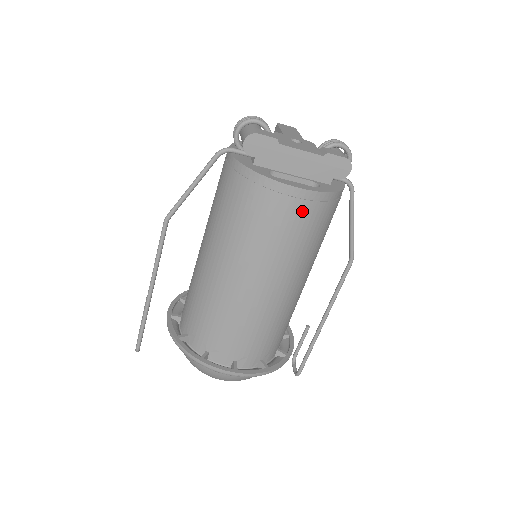
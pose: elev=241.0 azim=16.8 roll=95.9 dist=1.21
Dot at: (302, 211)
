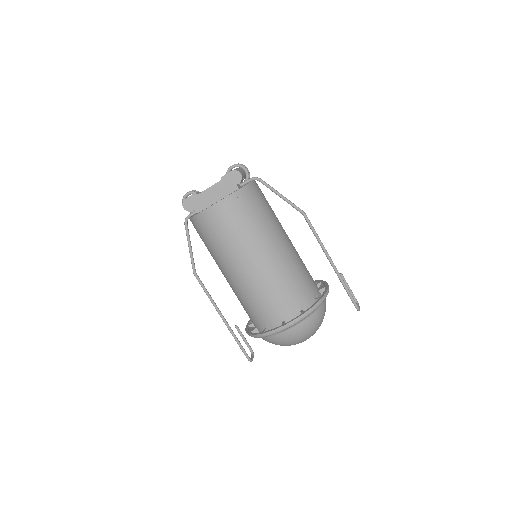
Dot at: (227, 213)
